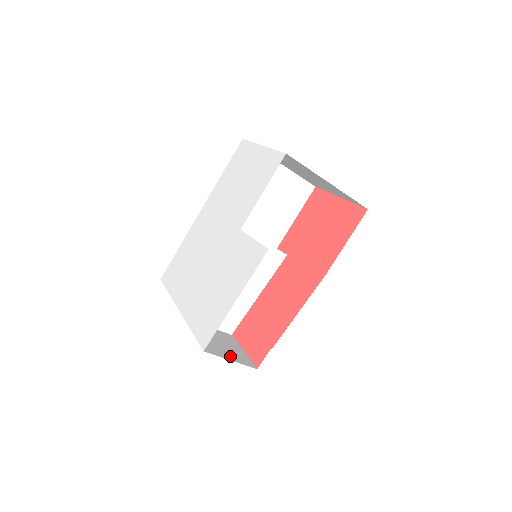
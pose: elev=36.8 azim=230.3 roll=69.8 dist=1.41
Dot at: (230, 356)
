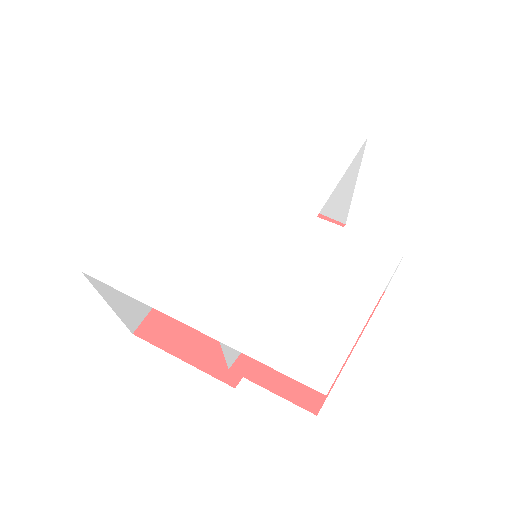
Dot at: occluded
